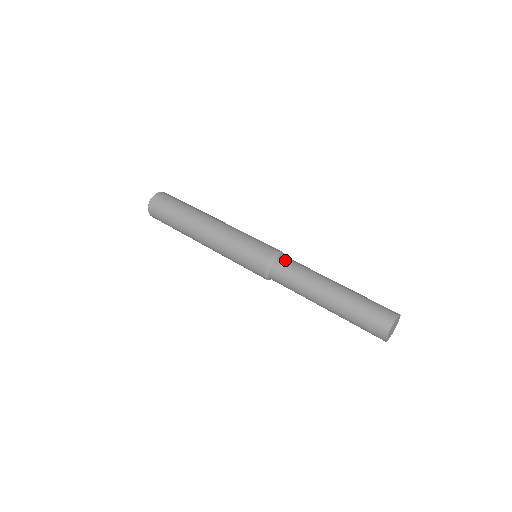
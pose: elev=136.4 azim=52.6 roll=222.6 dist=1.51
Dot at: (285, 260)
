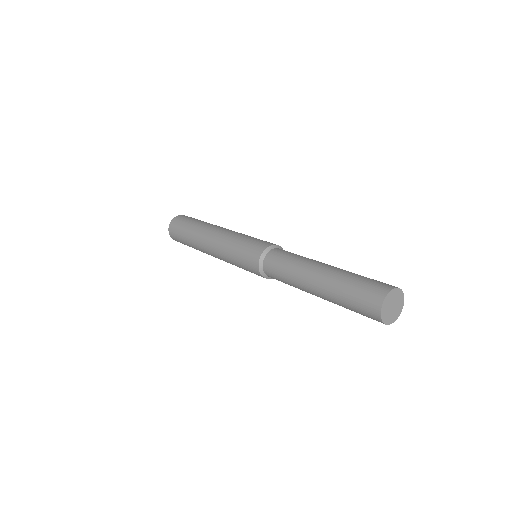
Dot at: occluded
